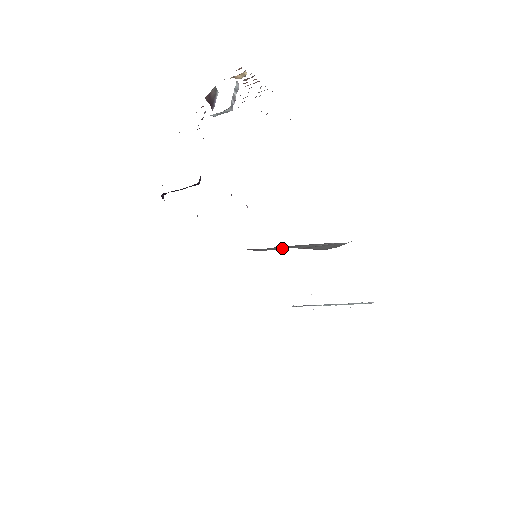
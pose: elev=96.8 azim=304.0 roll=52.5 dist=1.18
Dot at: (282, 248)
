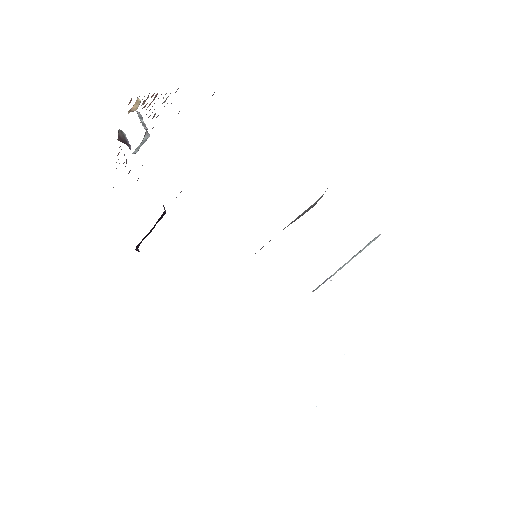
Dot at: occluded
